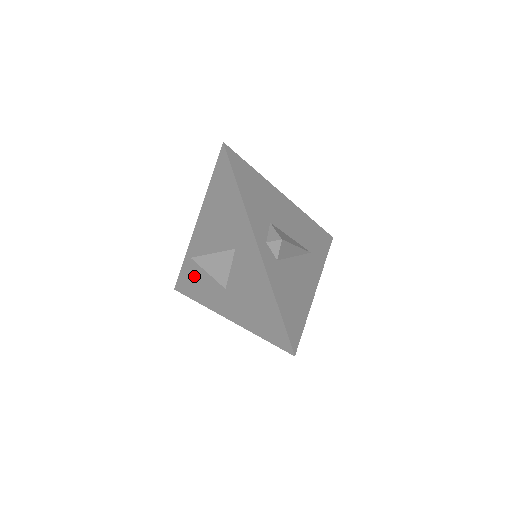
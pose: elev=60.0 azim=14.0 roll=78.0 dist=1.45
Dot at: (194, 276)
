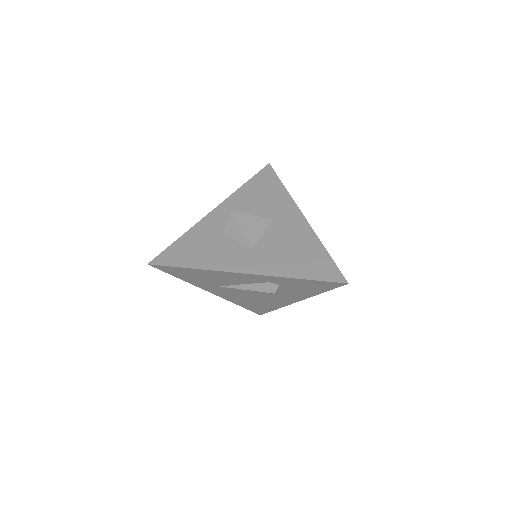
Dot at: (197, 246)
